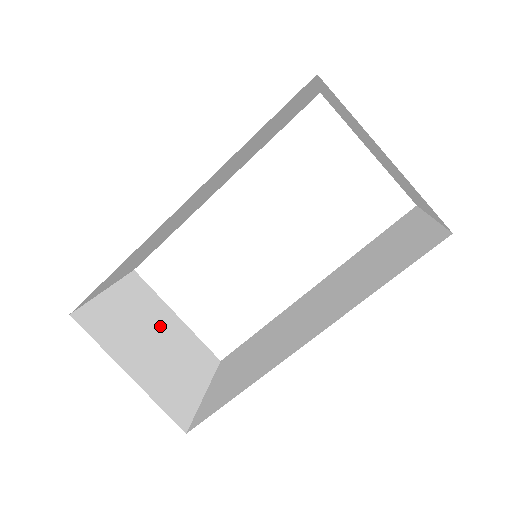
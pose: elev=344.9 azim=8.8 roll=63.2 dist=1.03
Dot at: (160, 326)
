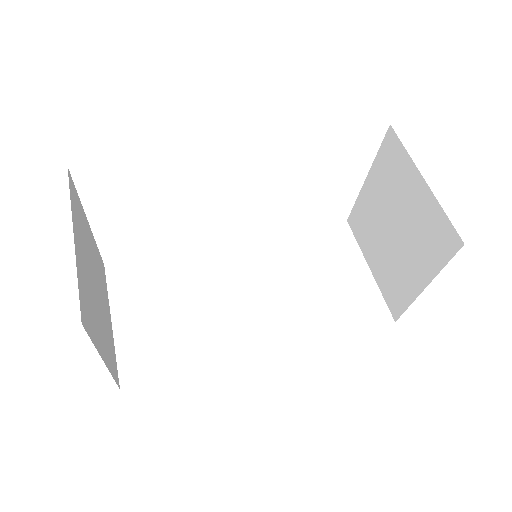
Dot at: (91, 257)
